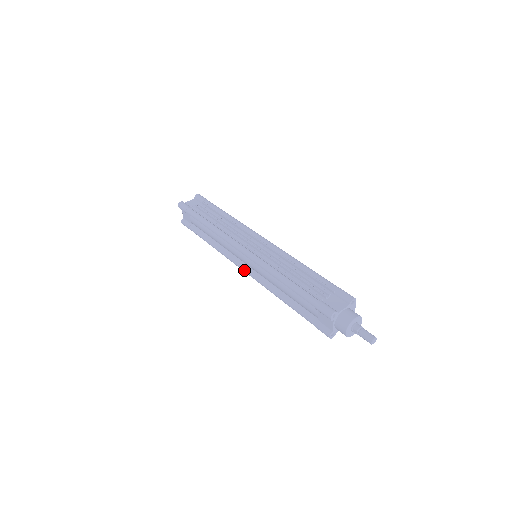
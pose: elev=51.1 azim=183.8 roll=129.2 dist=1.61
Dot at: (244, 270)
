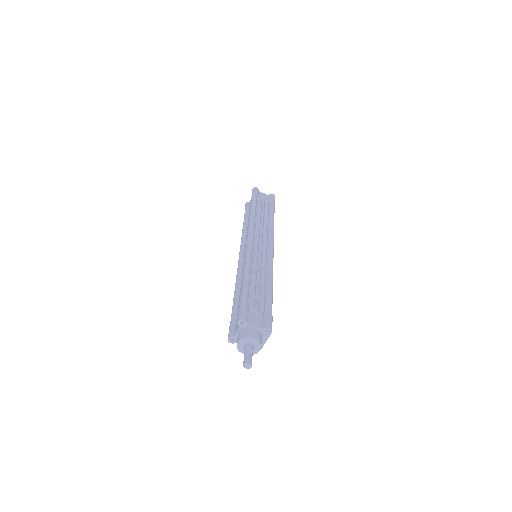
Dot at: (239, 257)
